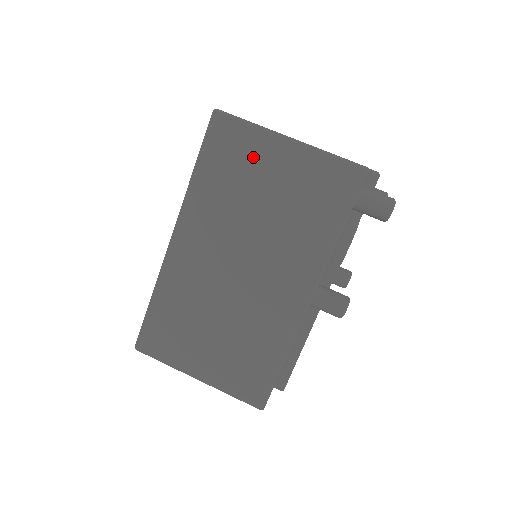
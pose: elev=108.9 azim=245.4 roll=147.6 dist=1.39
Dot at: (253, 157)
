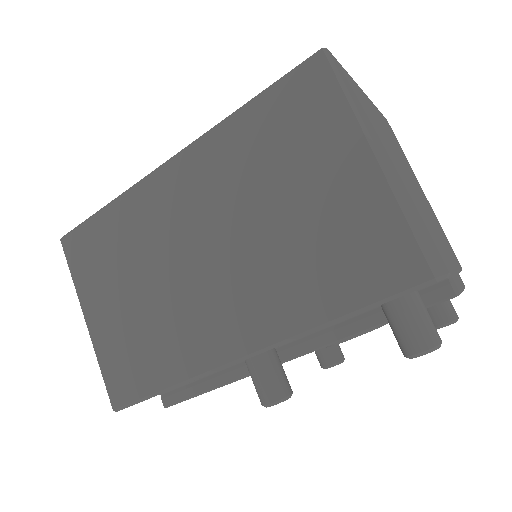
Dot at: (318, 143)
